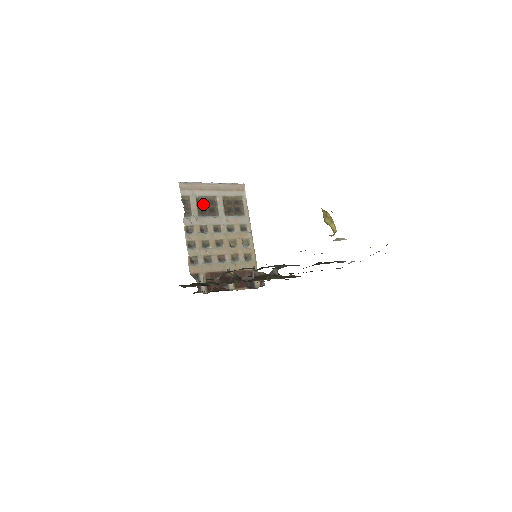
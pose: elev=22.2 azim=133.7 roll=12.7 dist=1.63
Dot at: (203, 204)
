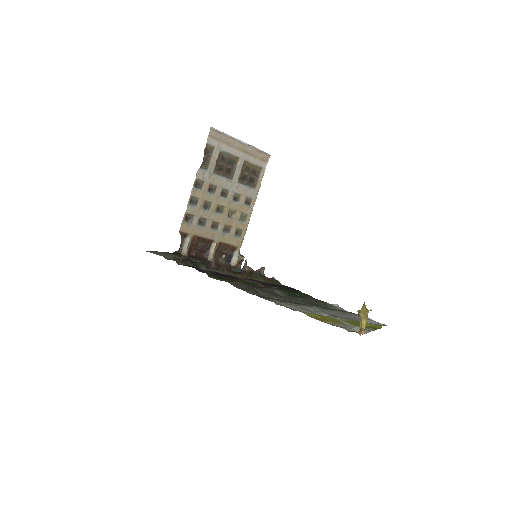
Dot at: (223, 161)
